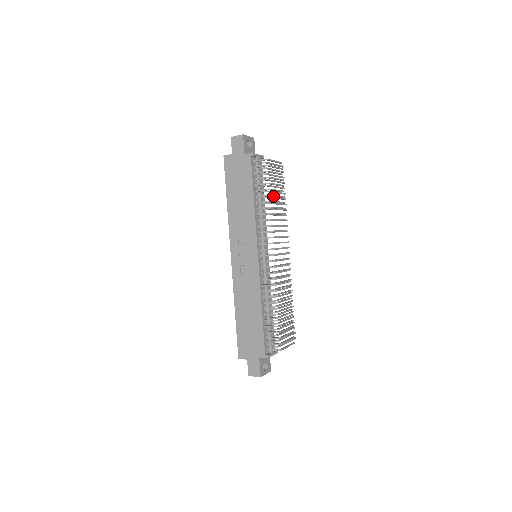
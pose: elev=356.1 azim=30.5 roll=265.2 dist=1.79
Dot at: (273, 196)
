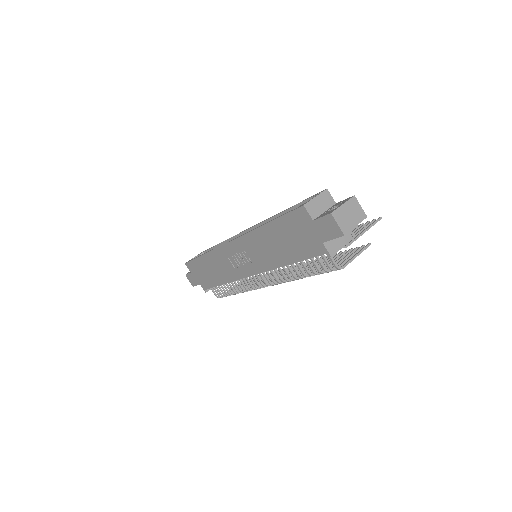
Dot at: occluded
